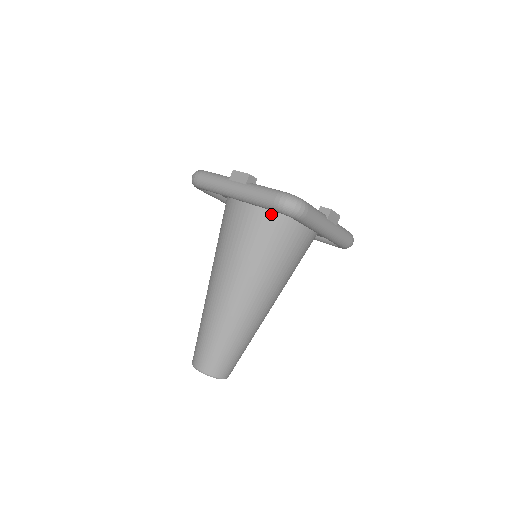
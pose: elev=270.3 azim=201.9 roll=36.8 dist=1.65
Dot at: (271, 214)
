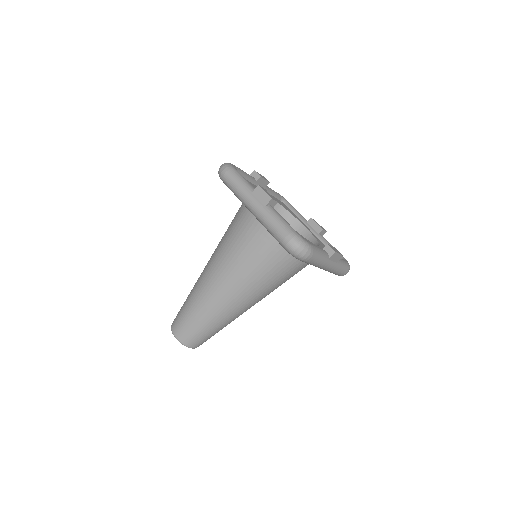
Dot at: occluded
